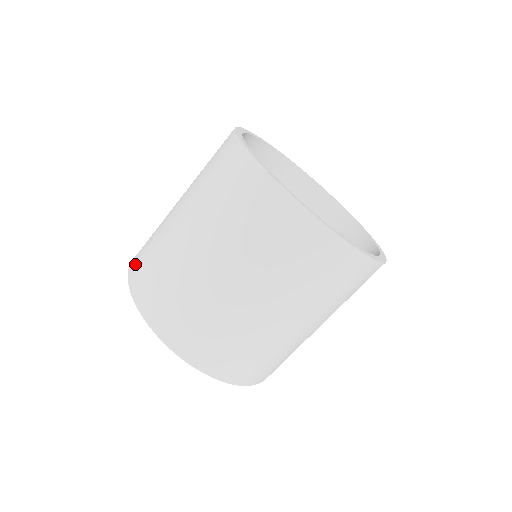
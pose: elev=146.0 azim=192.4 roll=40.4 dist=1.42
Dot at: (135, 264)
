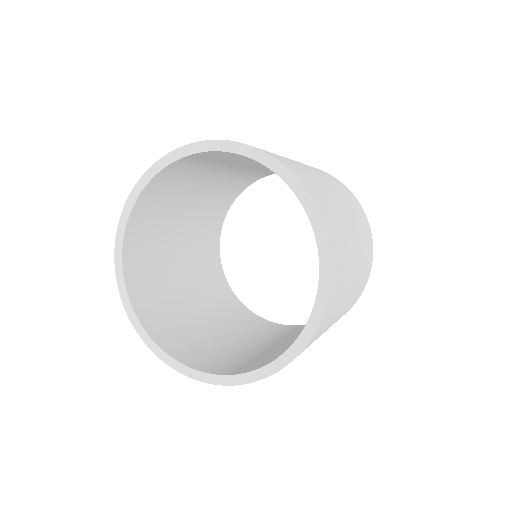
Dot at: occluded
